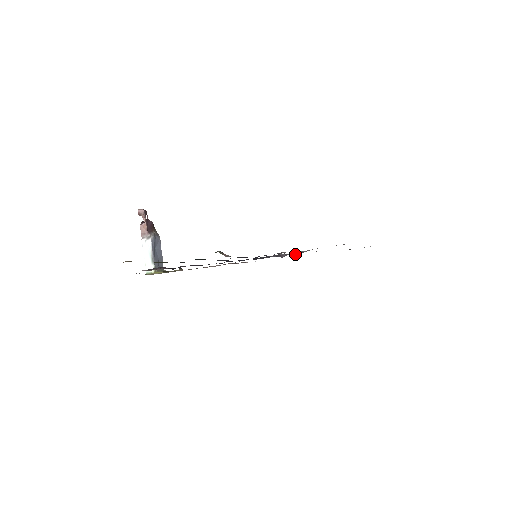
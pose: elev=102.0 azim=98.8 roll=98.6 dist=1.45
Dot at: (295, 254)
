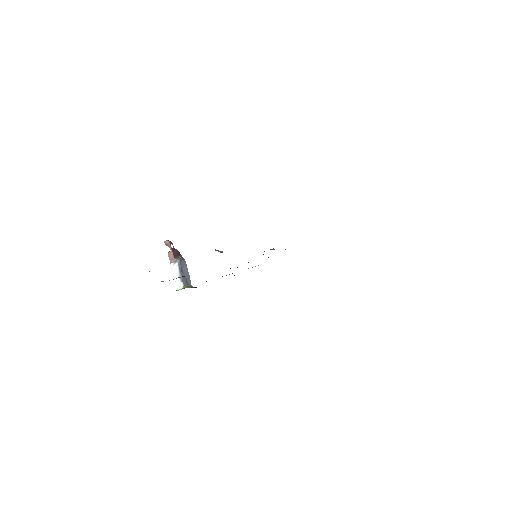
Dot at: occluded
